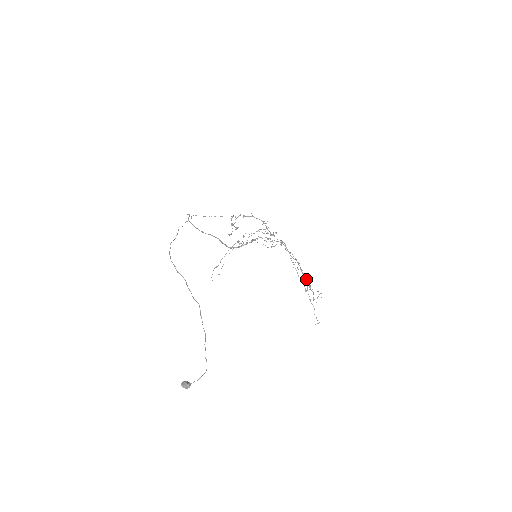
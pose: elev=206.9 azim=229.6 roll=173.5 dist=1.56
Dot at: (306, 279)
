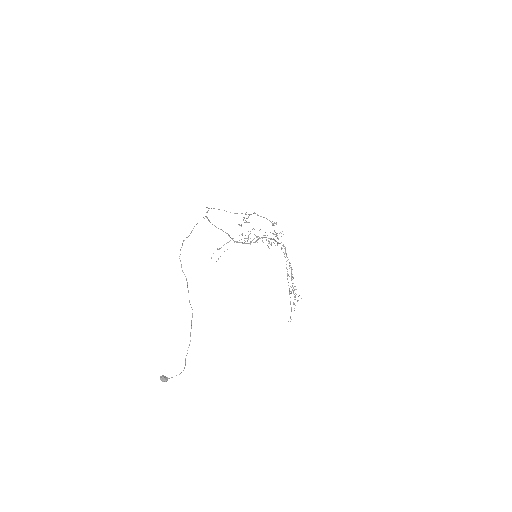
Dot at: (293, 283)
